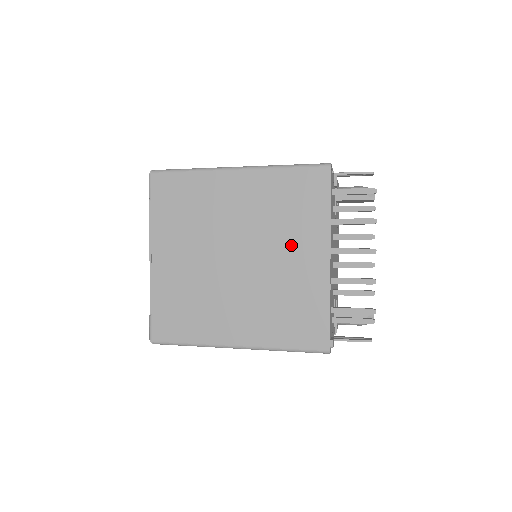
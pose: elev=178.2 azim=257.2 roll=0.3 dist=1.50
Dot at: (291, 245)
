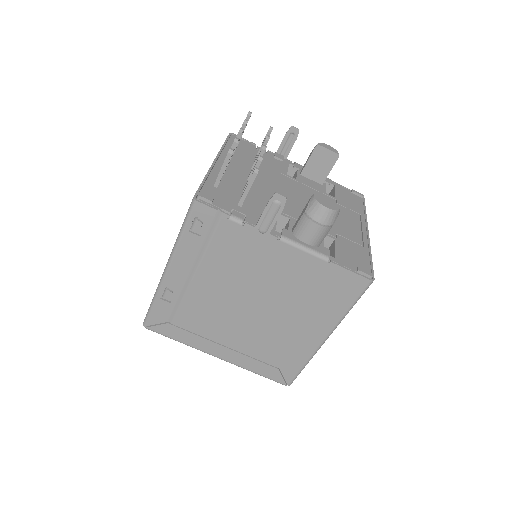
Dot at: occluded
